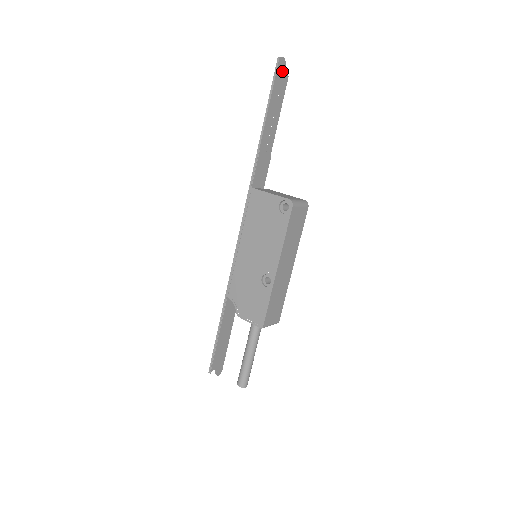
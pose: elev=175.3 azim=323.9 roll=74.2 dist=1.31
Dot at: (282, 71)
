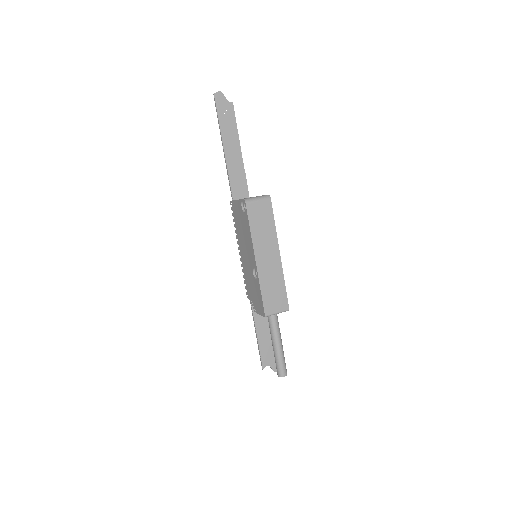
Dot at: (223, 102)
